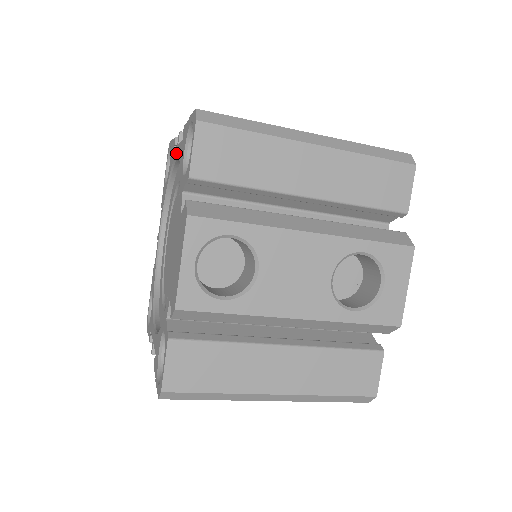
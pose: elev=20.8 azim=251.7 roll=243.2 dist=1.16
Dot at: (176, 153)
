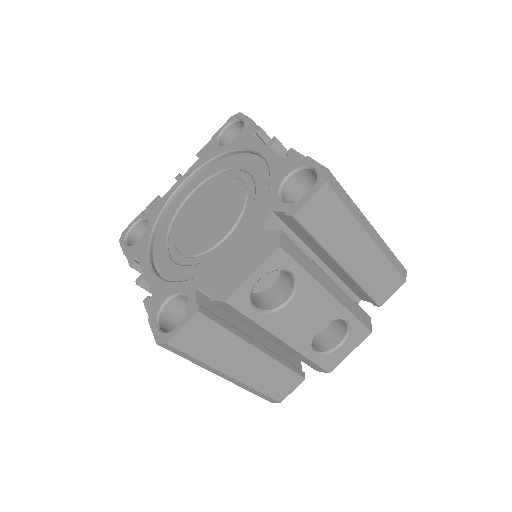
Dot at: (261, 150)
